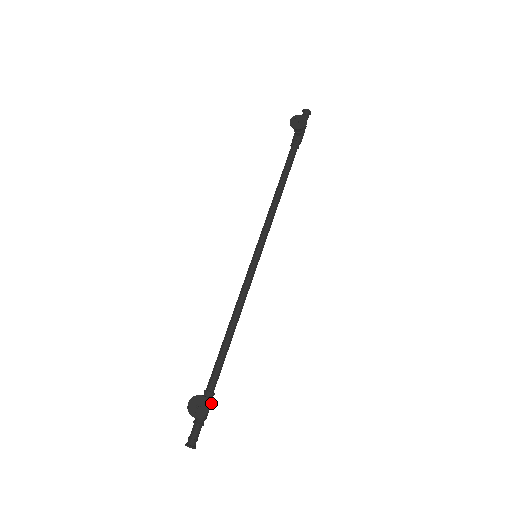
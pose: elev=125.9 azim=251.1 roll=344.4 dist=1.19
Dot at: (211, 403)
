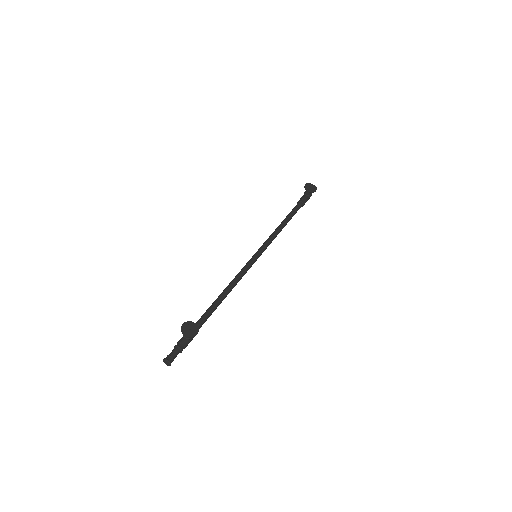
Dot at: occluded
